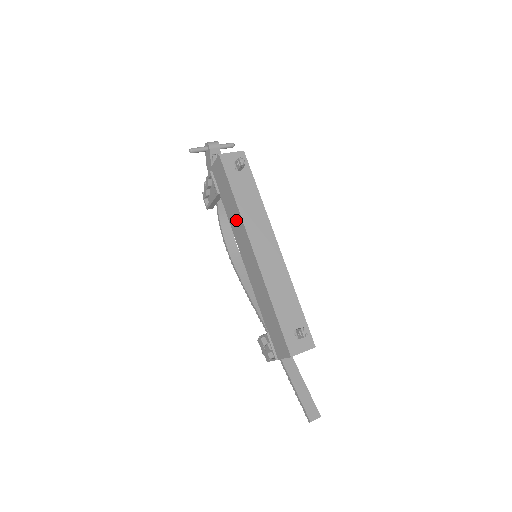
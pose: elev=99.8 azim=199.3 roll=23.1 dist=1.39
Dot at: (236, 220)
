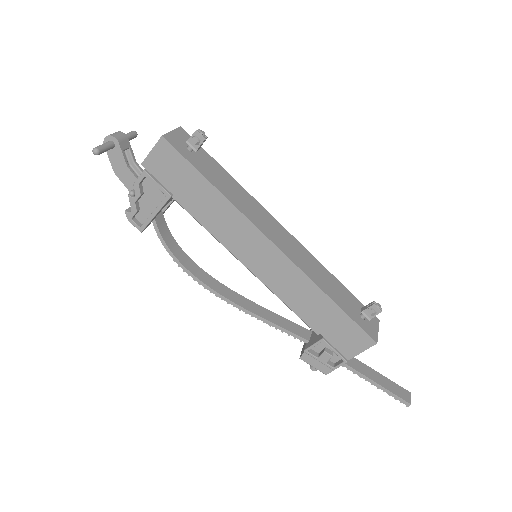
Dot at: (223, 217)
